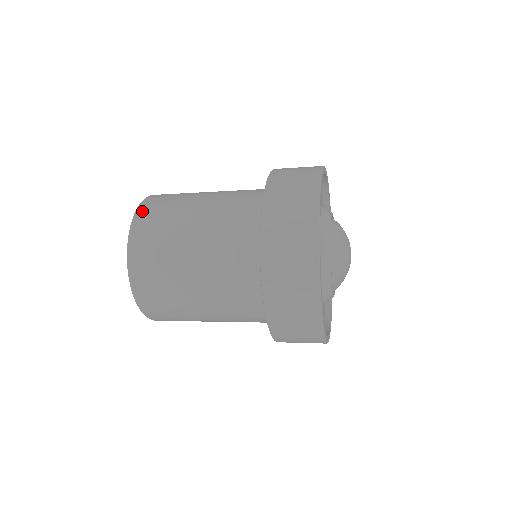
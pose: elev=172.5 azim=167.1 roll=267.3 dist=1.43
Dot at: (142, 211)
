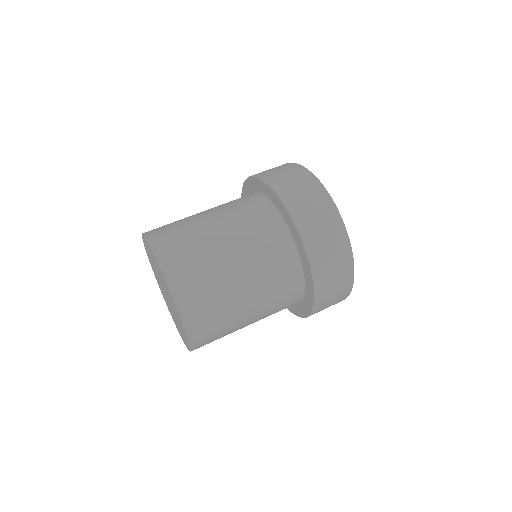
Dot at: (178, 287)
